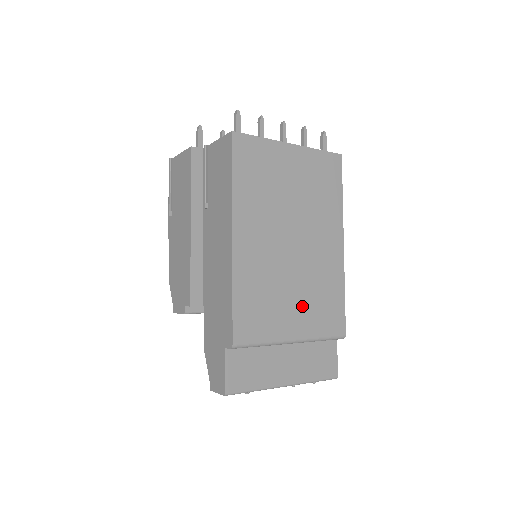
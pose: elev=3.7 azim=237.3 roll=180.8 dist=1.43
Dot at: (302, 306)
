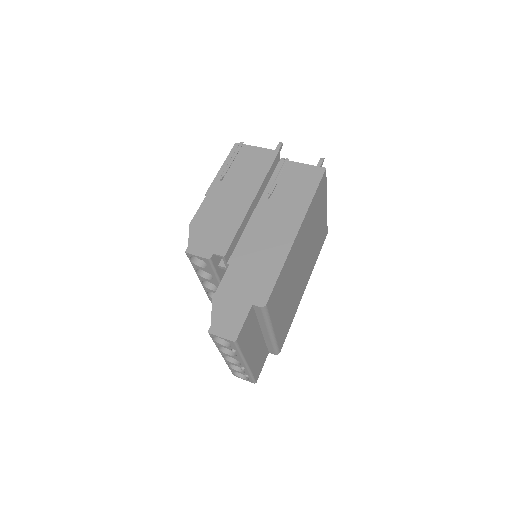
Dot at: (285, 311)
